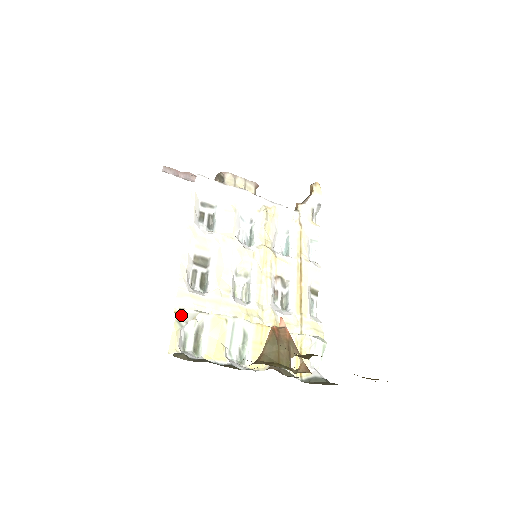
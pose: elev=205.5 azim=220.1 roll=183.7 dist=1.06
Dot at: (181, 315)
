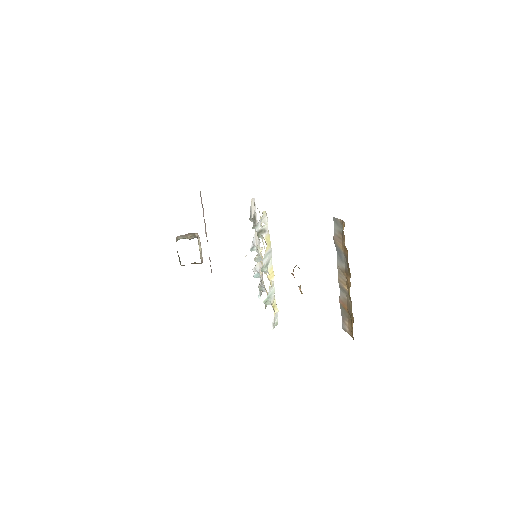
Dot at: (265, 214)
